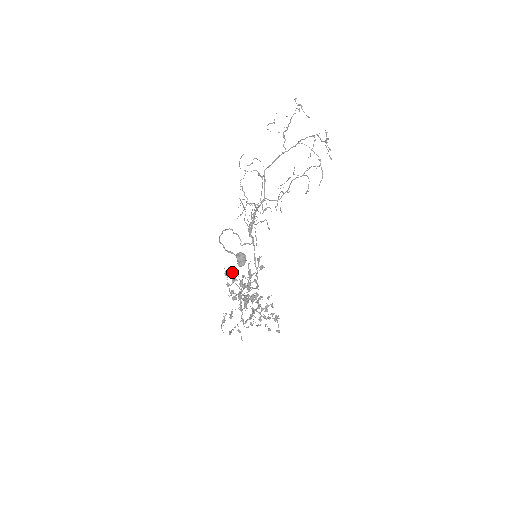
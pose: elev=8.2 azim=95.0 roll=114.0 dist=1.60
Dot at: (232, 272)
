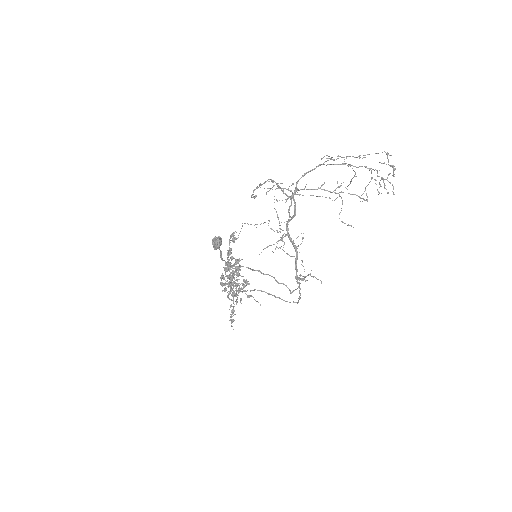
Dot at: occluded
